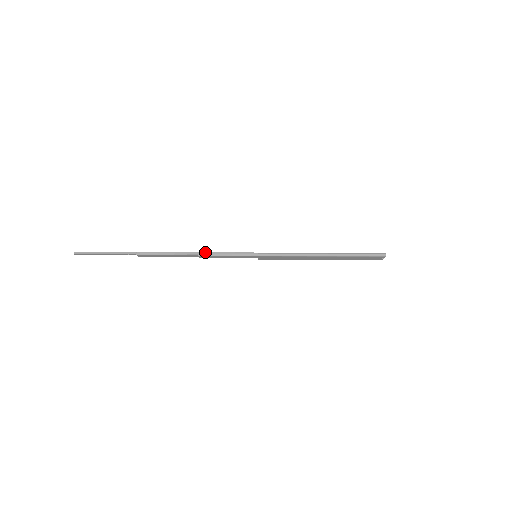
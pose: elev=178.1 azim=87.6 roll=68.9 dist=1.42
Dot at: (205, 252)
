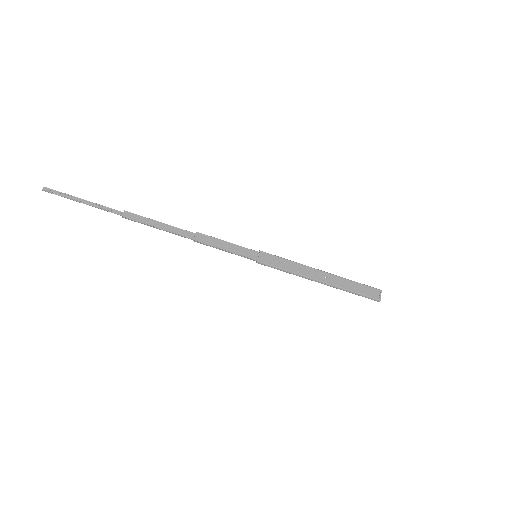
Dot at: (202, 237)
